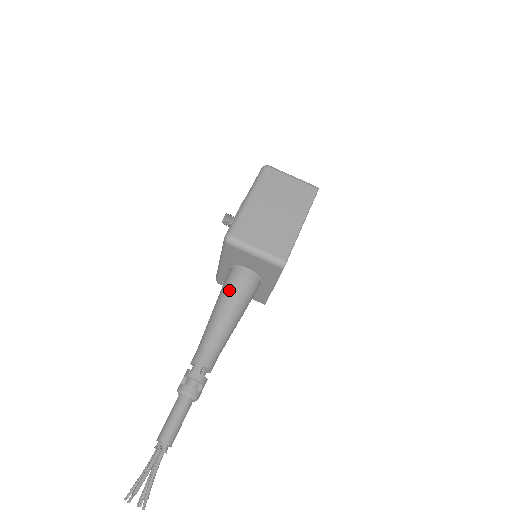
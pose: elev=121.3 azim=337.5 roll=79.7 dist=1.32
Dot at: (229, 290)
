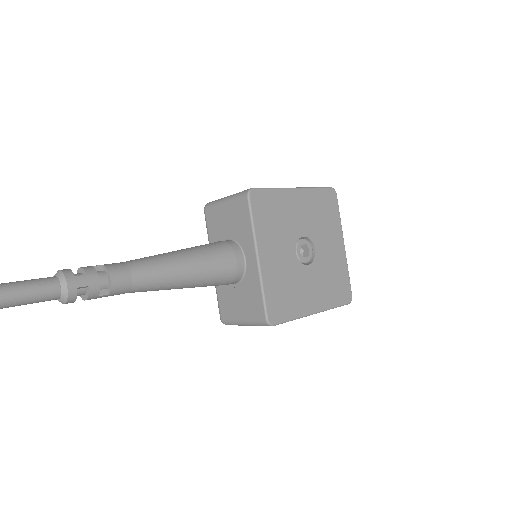
Dot at: occluded
